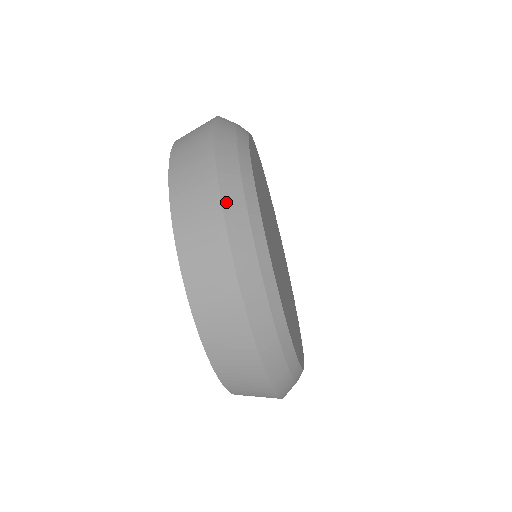
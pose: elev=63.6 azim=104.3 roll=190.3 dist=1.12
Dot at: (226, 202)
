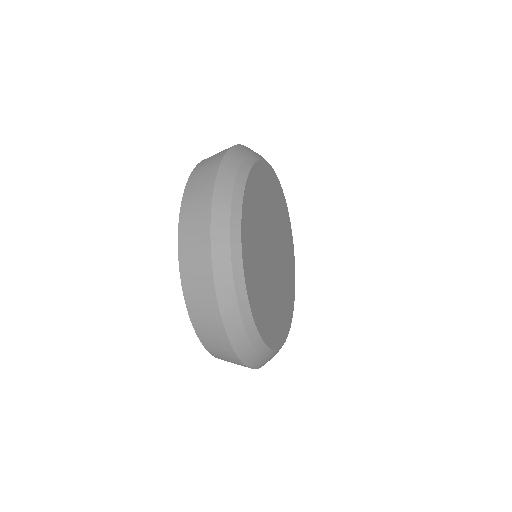
Dot at: (254, 367)
